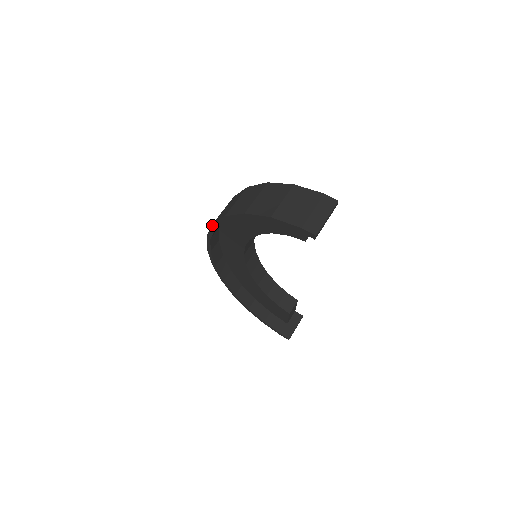
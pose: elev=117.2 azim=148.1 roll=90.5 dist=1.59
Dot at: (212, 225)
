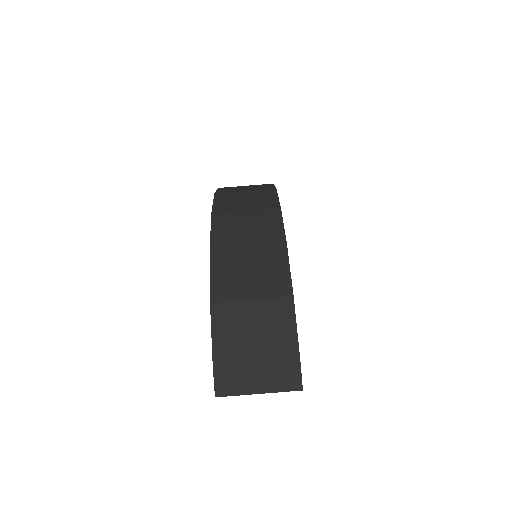
Dot at: (215, 193)
